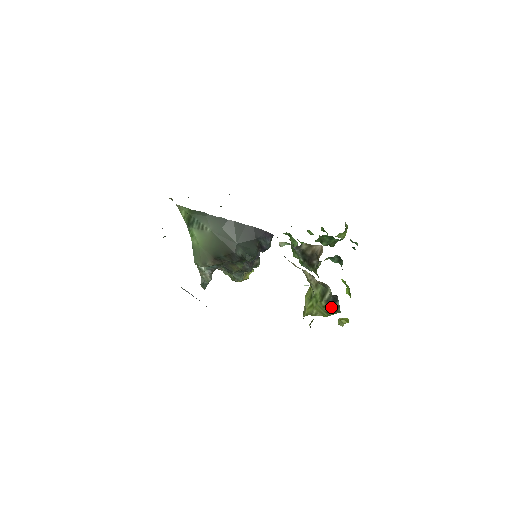
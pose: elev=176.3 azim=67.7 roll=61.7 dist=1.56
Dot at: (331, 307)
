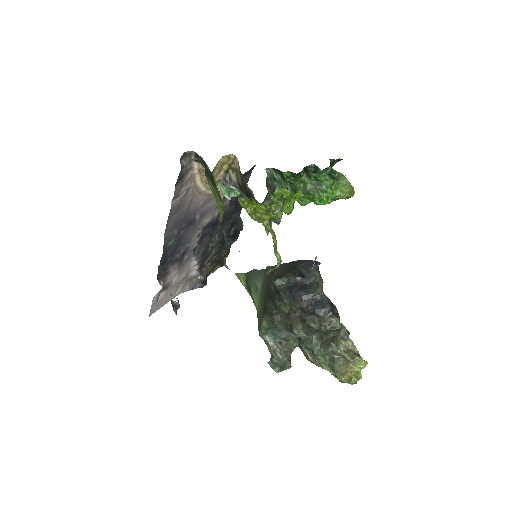
Dot at: (211, 182)
